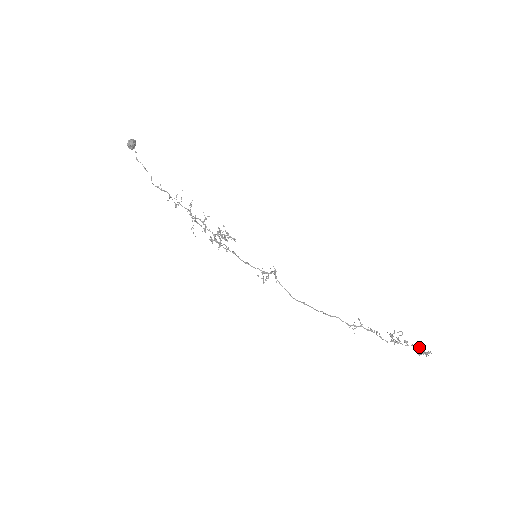
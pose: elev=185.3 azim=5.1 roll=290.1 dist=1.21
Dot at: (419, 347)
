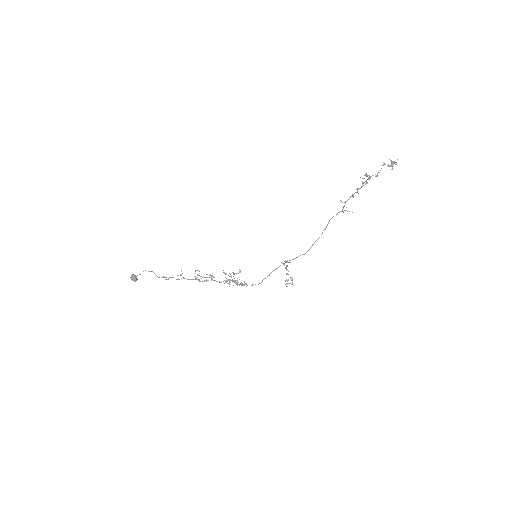
Dot at: occluded
